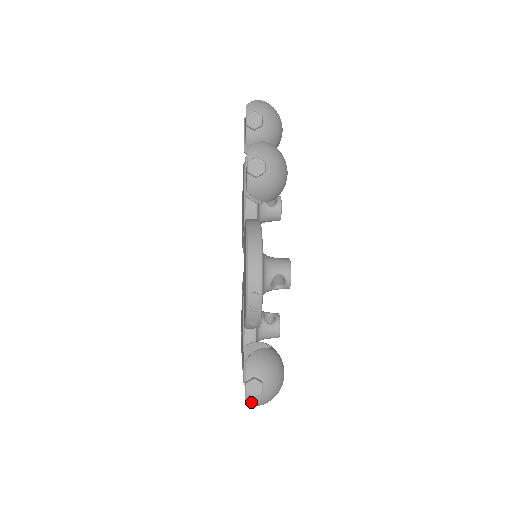
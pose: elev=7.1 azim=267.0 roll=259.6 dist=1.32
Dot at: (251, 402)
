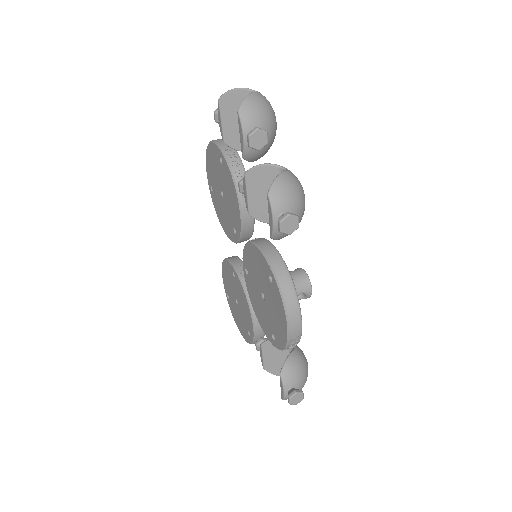
Dot at: occluded
